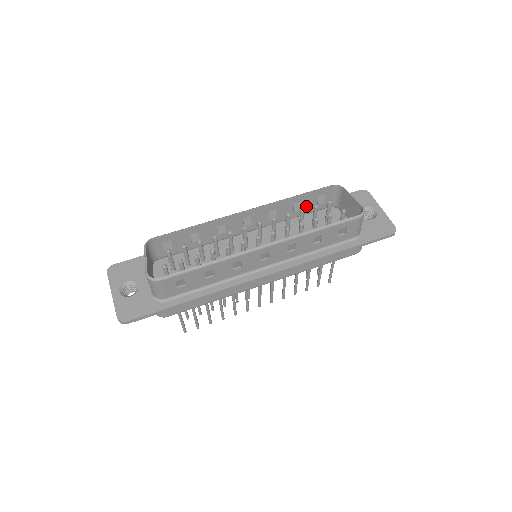
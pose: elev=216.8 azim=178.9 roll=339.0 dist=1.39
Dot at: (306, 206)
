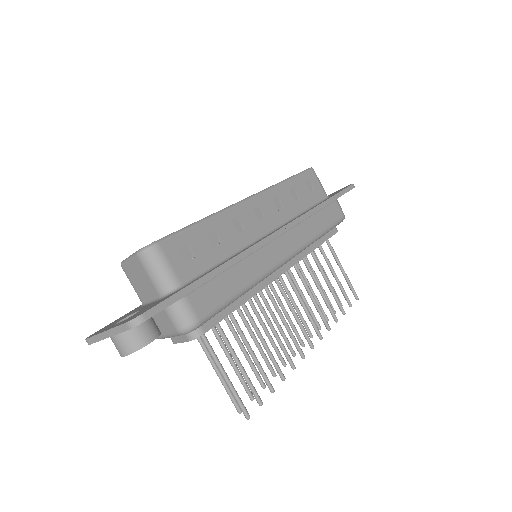
Dot at: occluded
